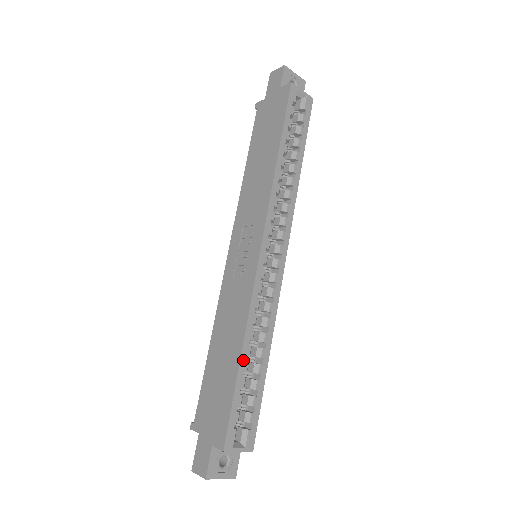
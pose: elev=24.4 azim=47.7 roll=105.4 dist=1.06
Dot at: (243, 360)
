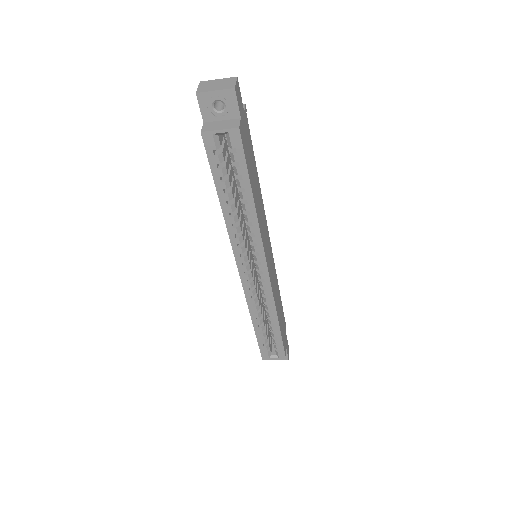
Dot at: (256, 327)
